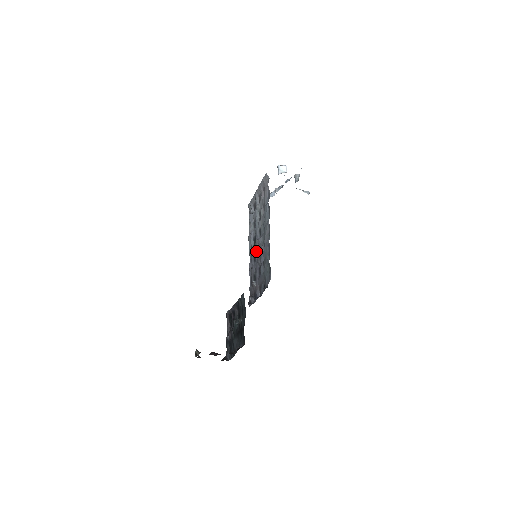
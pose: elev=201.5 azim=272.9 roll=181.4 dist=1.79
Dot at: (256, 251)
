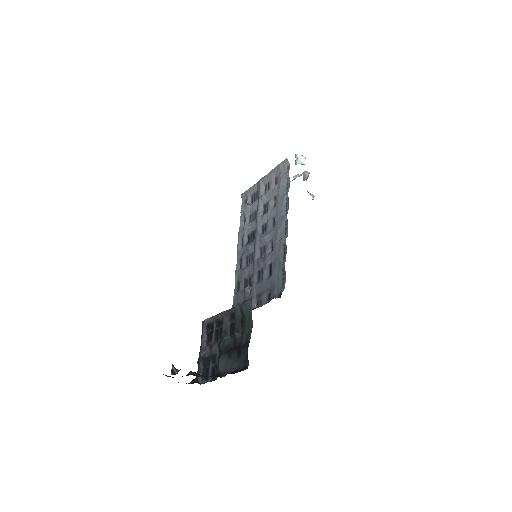
Dot at: (255, 250)
